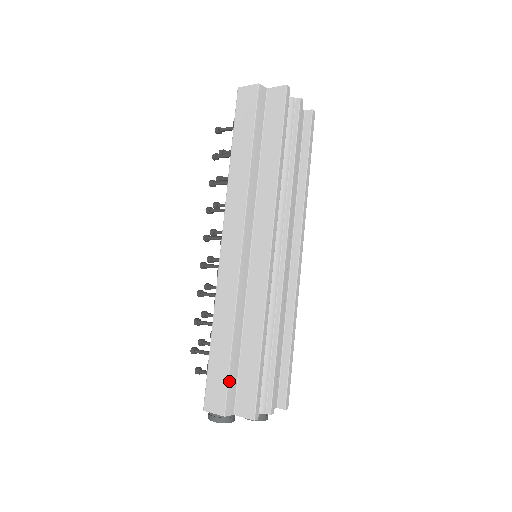
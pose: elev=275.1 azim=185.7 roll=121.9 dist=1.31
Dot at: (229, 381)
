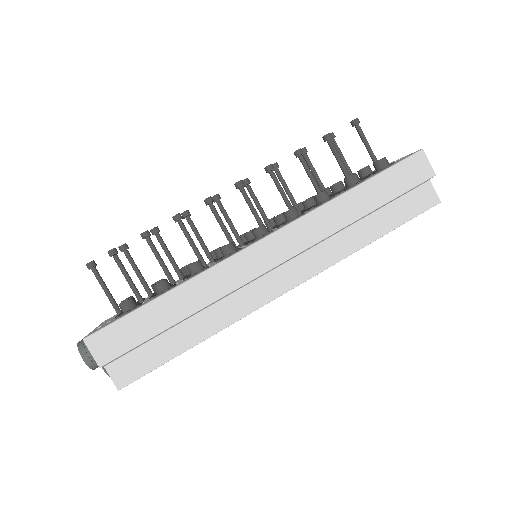
Dot at: (137, 346)
